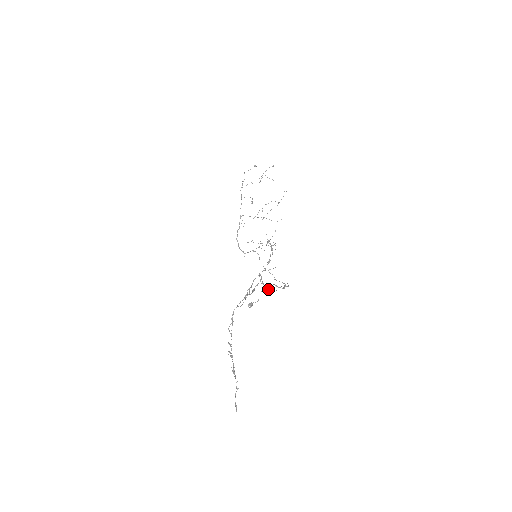
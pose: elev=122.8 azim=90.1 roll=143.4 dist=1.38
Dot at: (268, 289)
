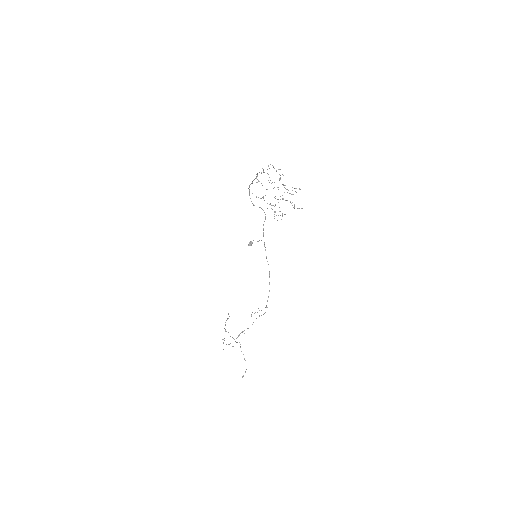
Dot at: (265, 249)
